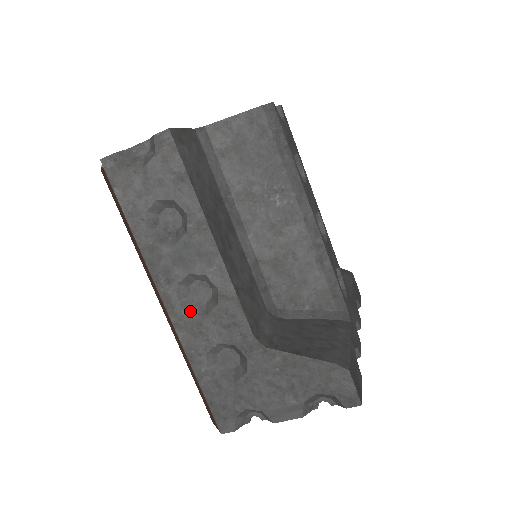
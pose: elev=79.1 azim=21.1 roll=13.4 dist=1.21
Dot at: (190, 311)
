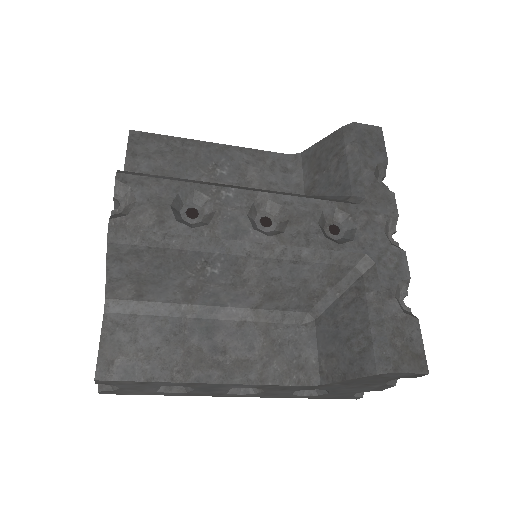
Dot at: (253, 393)
